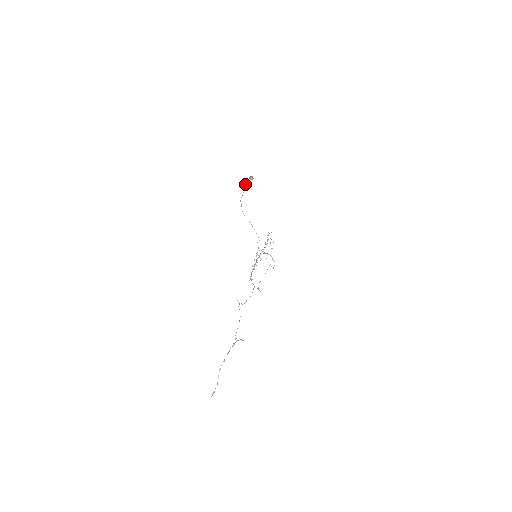
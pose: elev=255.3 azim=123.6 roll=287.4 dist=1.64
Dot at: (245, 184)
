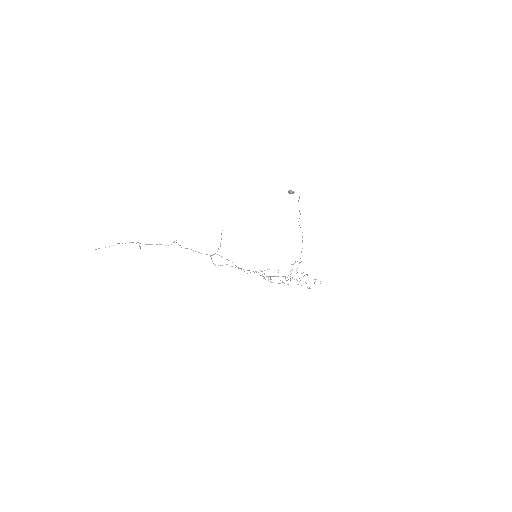
Dot at: occluded
